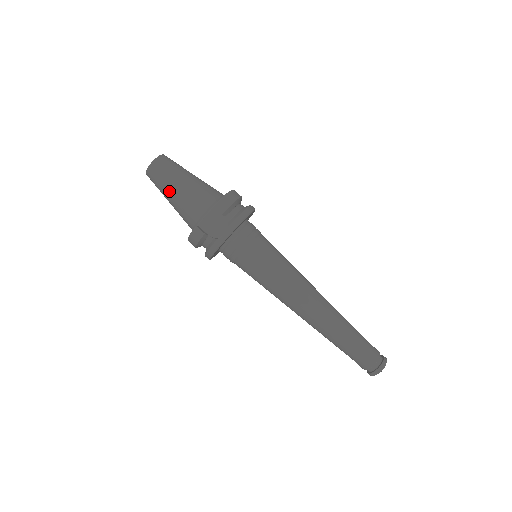
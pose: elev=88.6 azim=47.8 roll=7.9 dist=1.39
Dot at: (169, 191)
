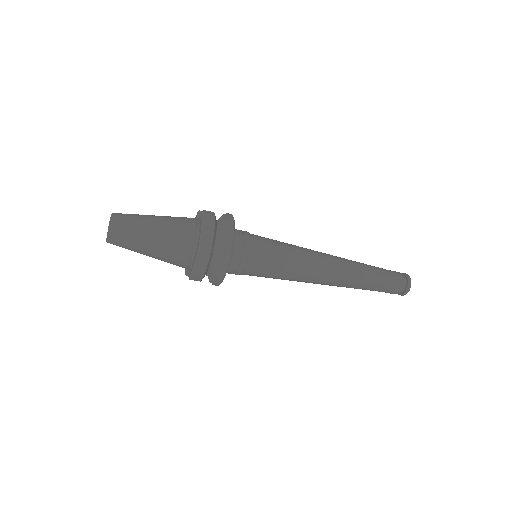
Dot at: occluded
